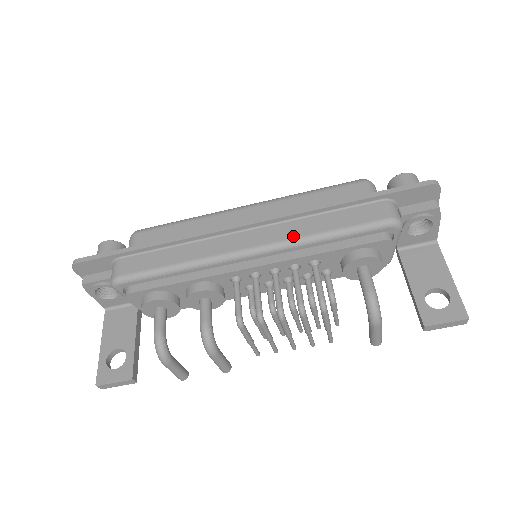
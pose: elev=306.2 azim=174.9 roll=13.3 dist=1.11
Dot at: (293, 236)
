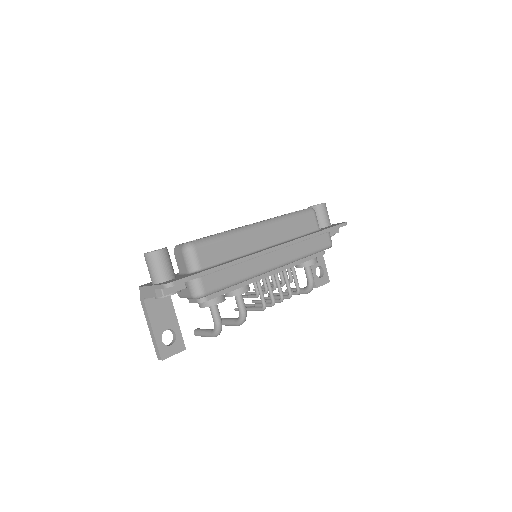
Dot at: (296, 256)
